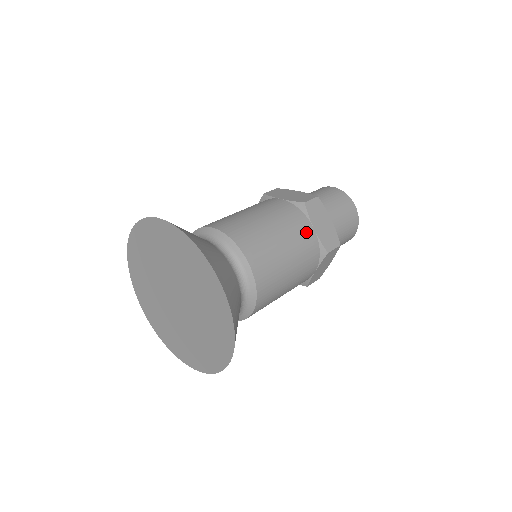
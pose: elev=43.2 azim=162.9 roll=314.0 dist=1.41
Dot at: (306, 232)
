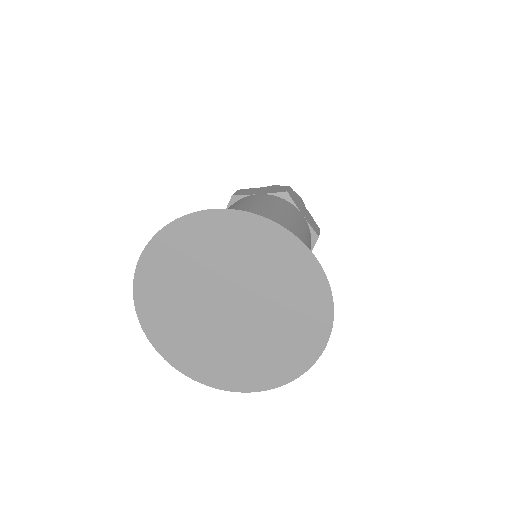
Dot at: (255, 197)
